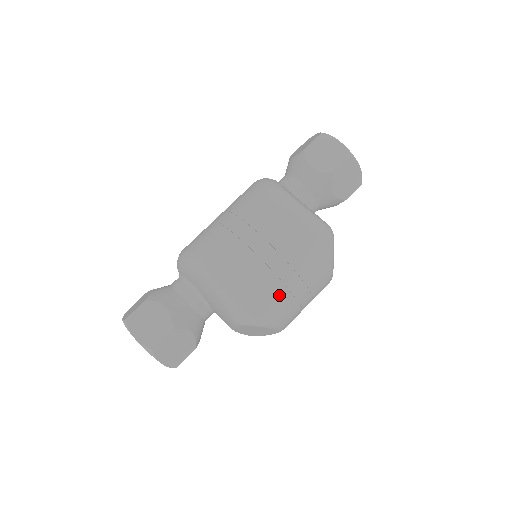
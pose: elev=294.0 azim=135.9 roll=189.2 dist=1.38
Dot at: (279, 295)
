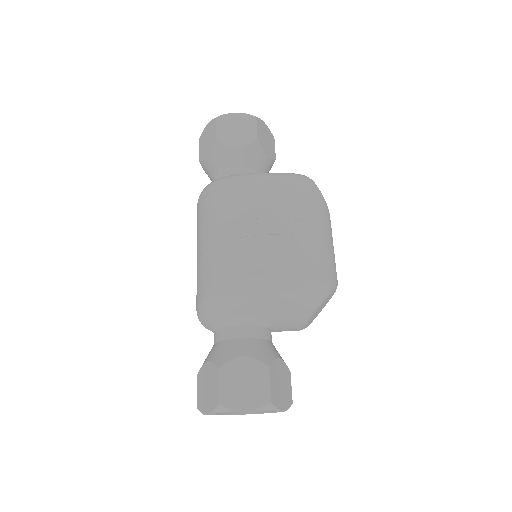
Dot at: (323, 254)
